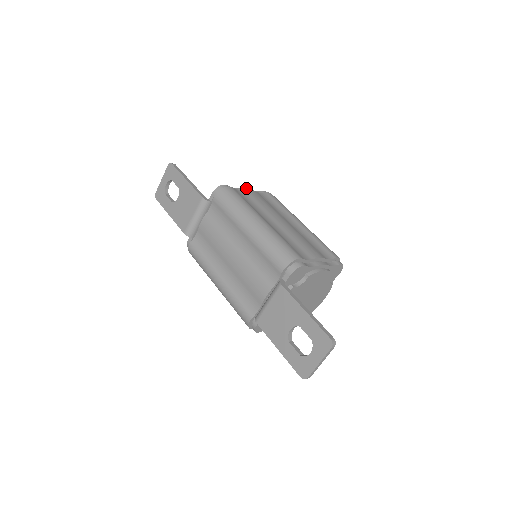
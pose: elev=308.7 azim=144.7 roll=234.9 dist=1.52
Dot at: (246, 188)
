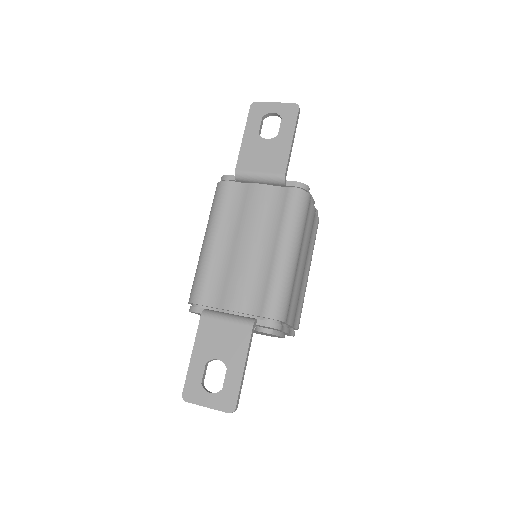
Dot at: (314, 201)
